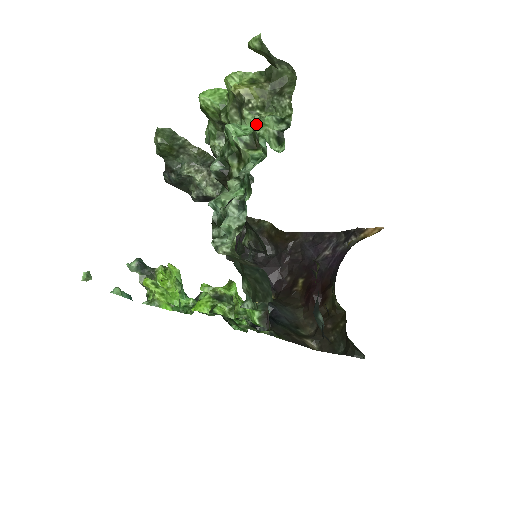
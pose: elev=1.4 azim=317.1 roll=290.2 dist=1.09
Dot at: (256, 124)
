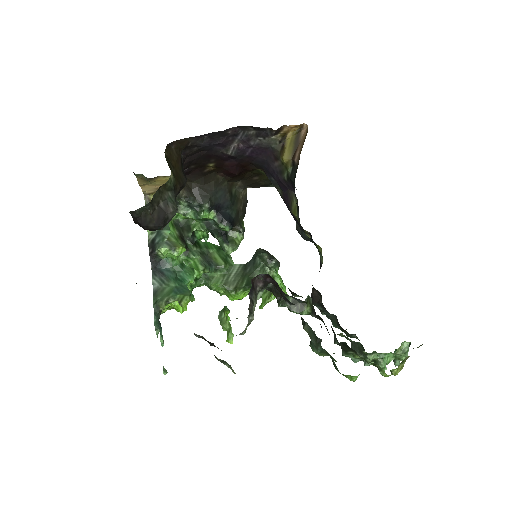
Dot at: occluded
